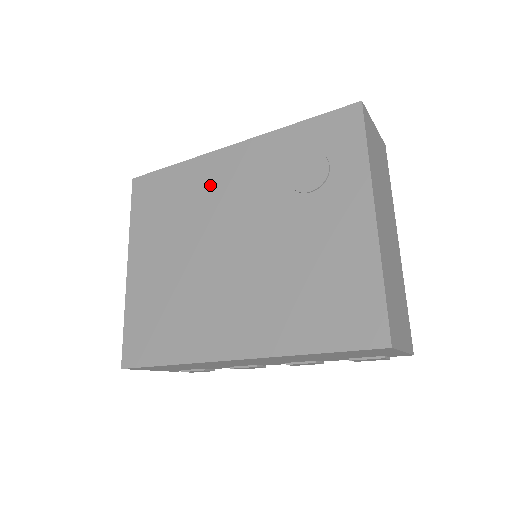
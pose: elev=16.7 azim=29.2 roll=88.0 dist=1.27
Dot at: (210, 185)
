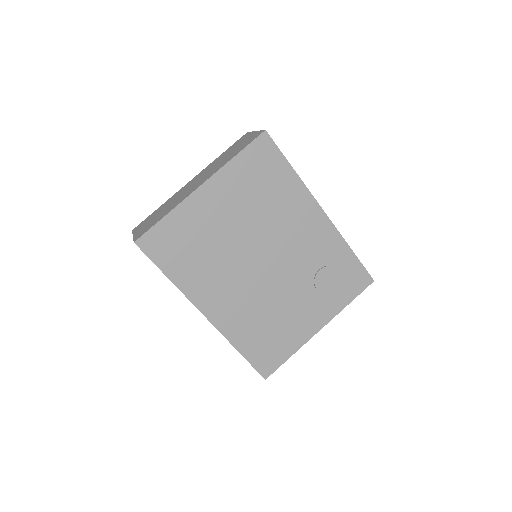
Dot at: (293, 215)
